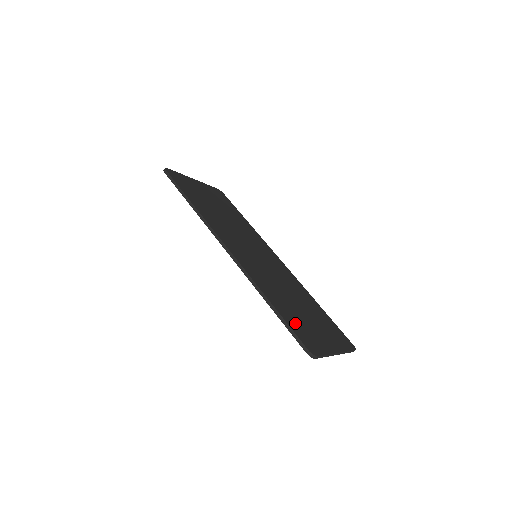
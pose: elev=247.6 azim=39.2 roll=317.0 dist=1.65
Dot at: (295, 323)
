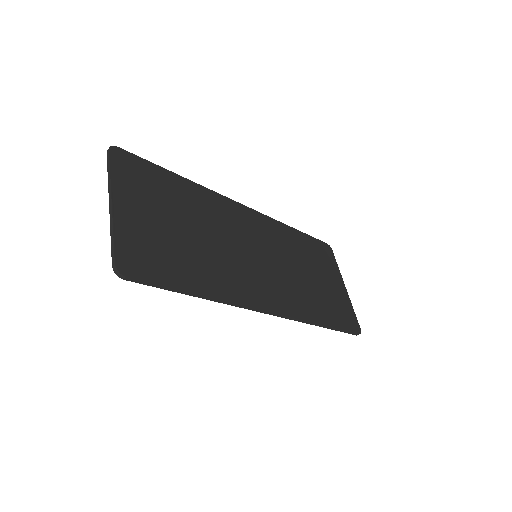
Dot at: (337, 315)
